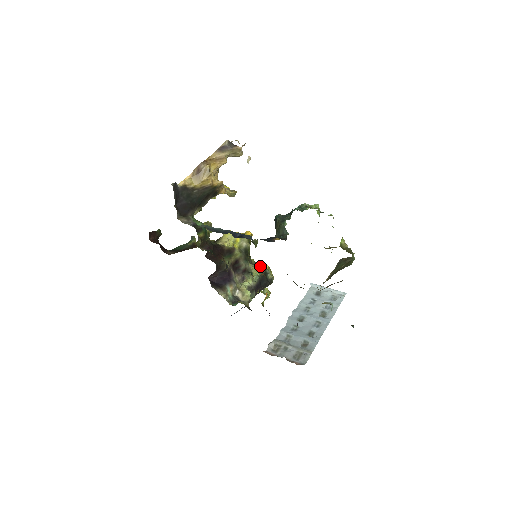
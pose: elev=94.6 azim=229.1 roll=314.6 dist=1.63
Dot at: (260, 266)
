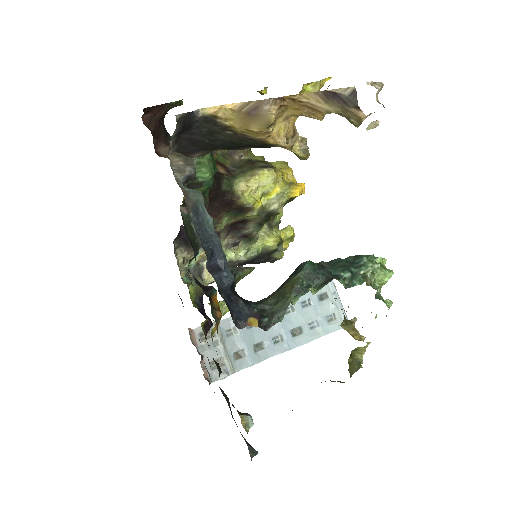
Dot at: (273, 241)
